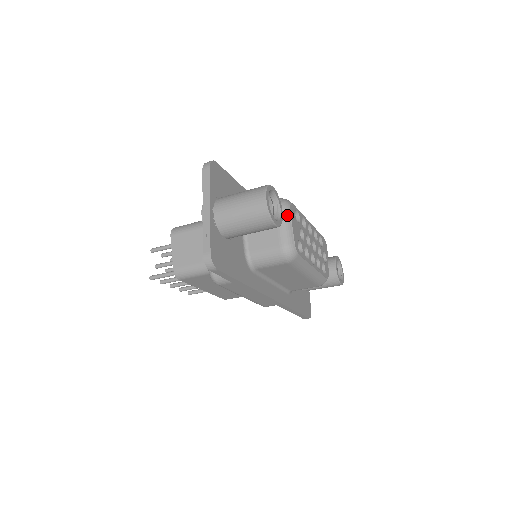
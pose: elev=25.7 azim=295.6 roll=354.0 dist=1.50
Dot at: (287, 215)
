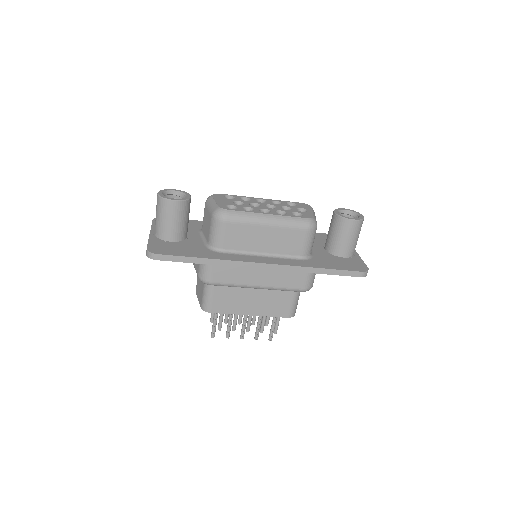
Dot at: (210, 199)
